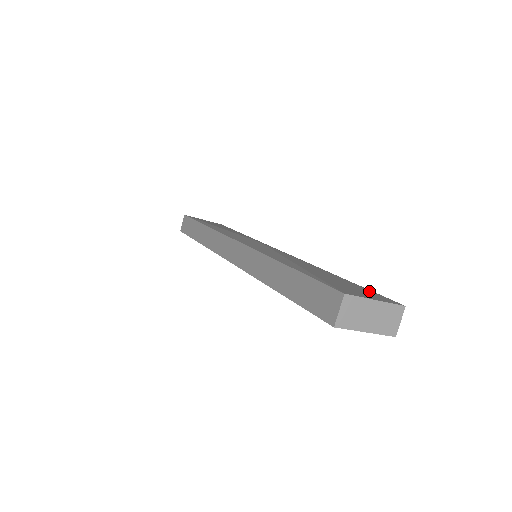
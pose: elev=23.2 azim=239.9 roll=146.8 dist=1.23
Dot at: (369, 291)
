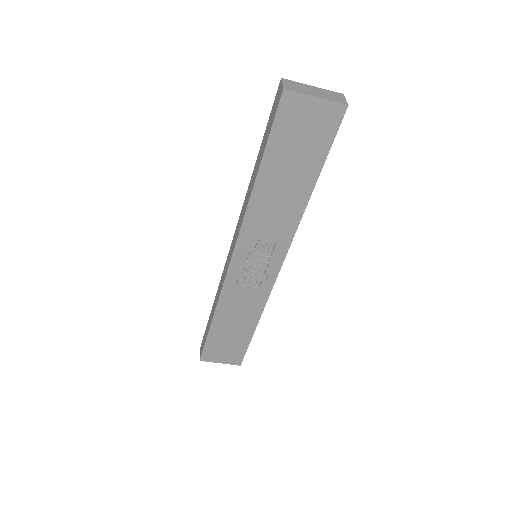
Dot at: occluded
